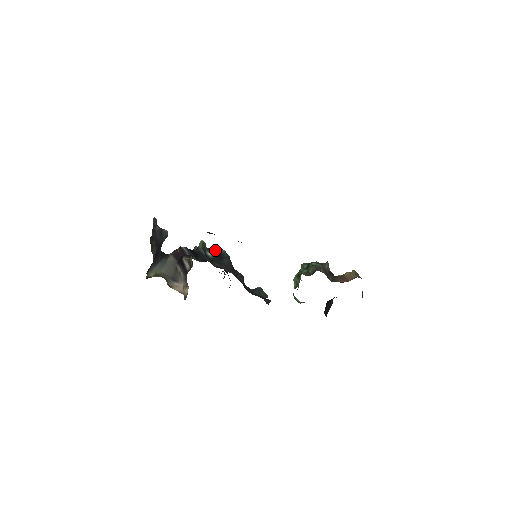
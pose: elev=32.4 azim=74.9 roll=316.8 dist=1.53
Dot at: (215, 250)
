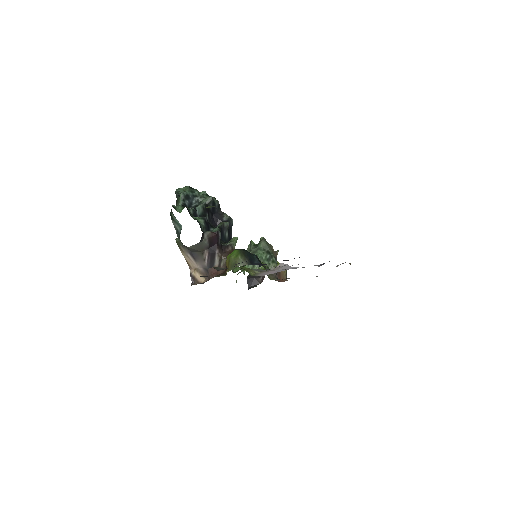
Dot at: (228, 220)
